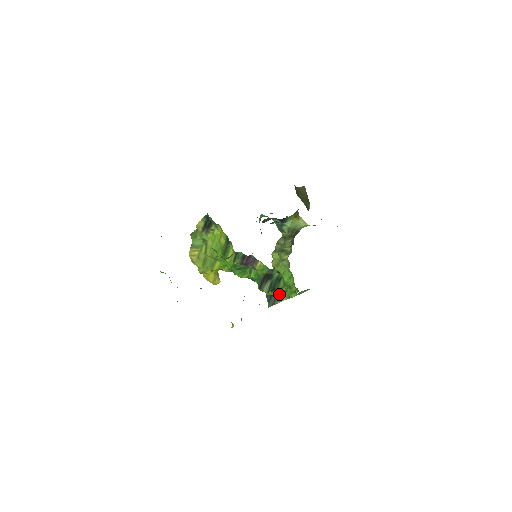
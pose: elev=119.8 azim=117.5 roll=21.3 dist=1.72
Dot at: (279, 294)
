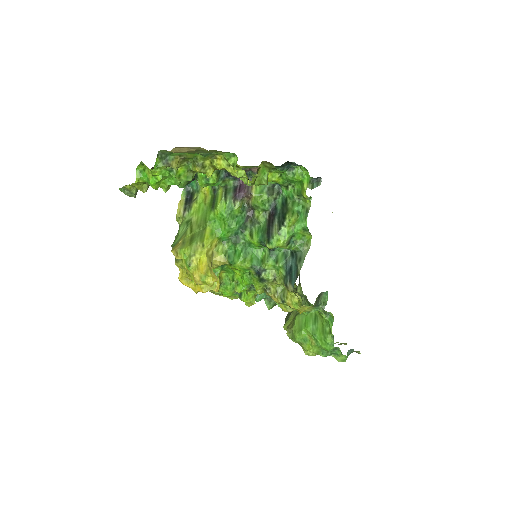
Dot at: (294, 230)
